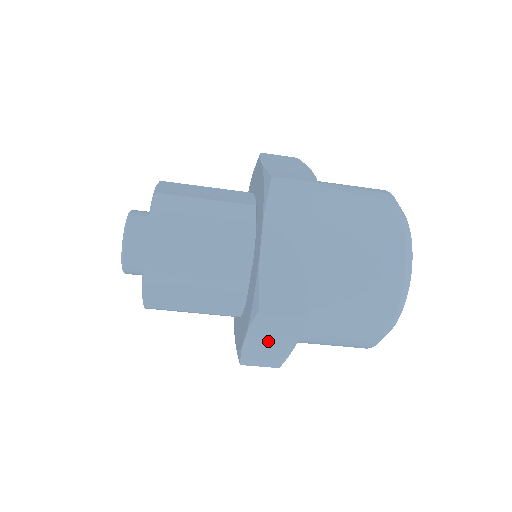
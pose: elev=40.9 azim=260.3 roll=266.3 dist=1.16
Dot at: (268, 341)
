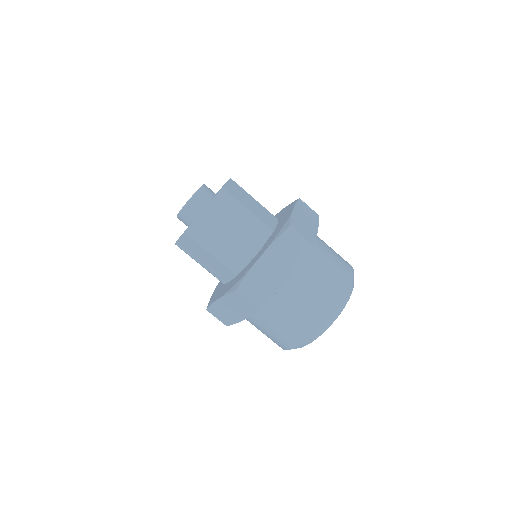
Dot at: (274, 266)
